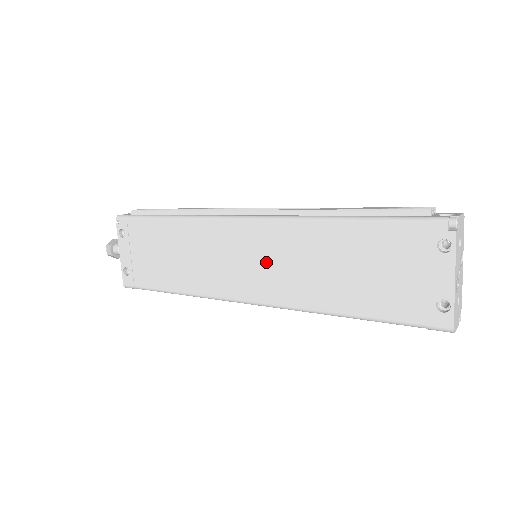
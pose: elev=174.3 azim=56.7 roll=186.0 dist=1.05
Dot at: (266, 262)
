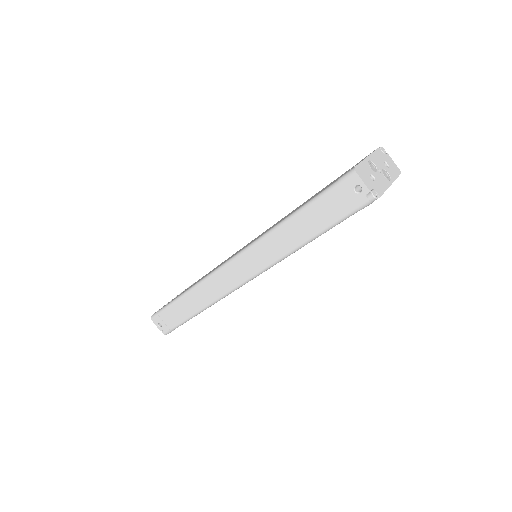
Dot at: occluded
